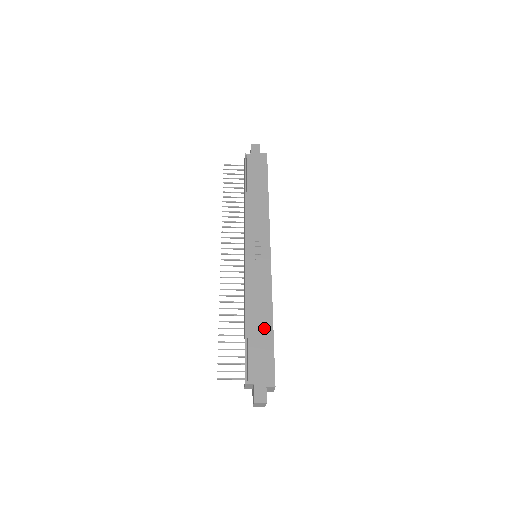
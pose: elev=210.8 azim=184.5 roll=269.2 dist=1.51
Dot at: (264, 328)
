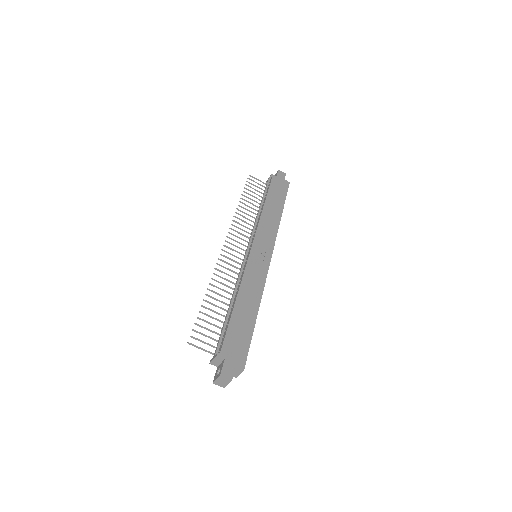
Dot at: (248, 315)
